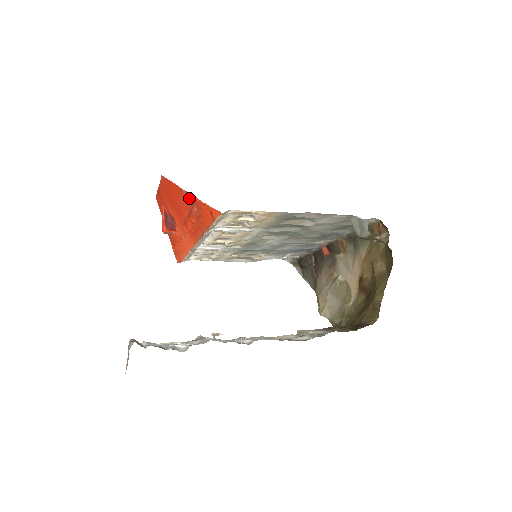
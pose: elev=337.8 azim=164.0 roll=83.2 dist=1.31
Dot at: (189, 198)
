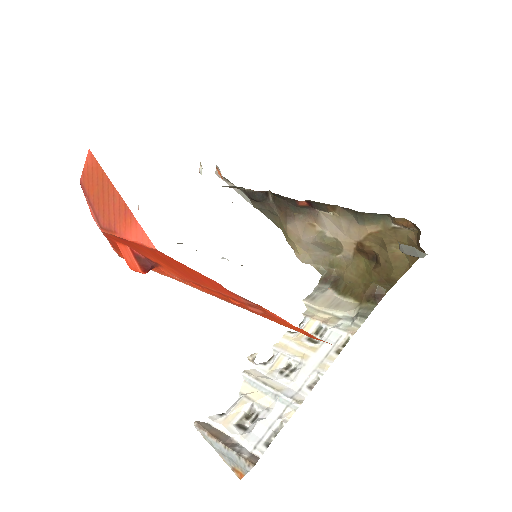
Dot at: (248, 302)
